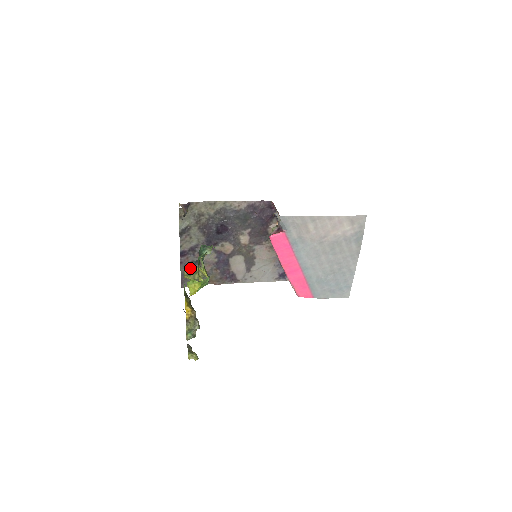
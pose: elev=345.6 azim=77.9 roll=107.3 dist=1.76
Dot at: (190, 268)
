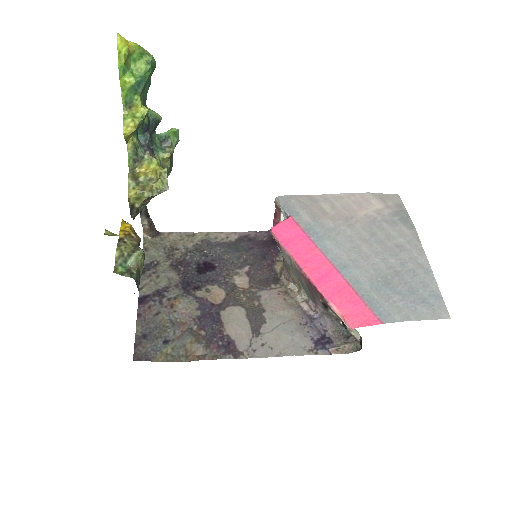
Dot at: (139, 175)
